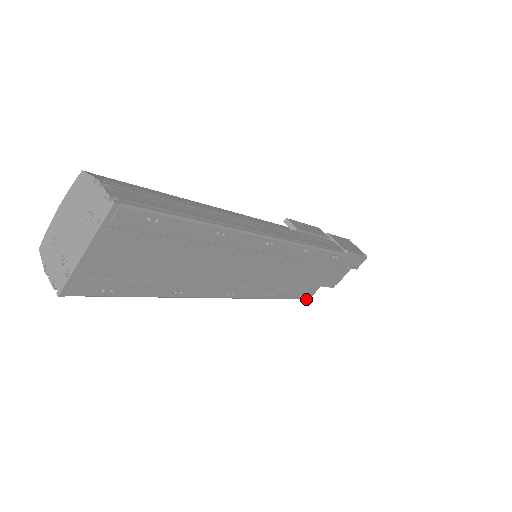
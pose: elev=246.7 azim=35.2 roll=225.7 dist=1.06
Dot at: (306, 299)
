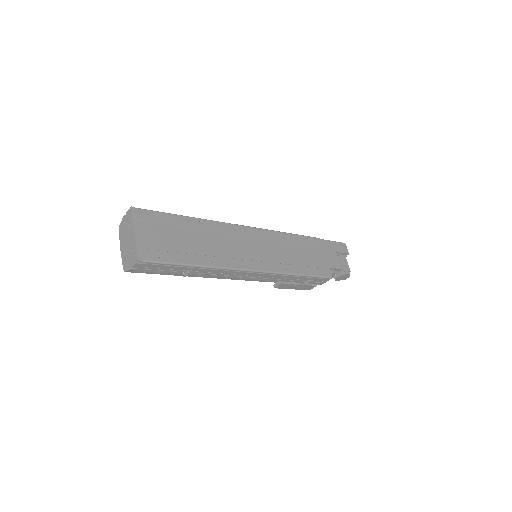
Dot at: (329, 278)
